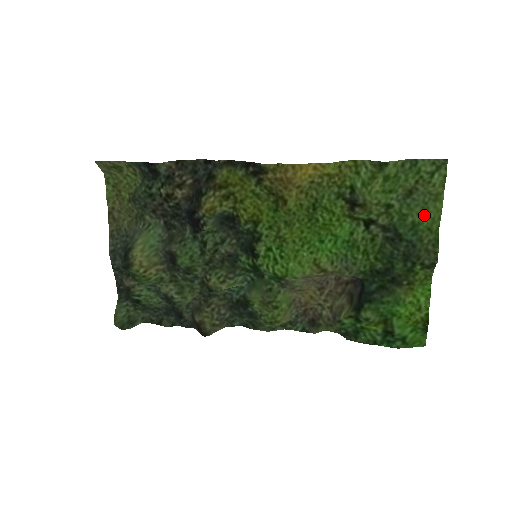
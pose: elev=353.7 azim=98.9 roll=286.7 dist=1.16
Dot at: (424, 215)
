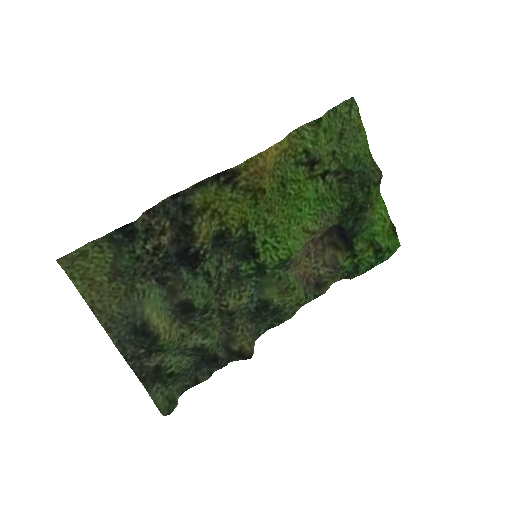
Dot at: (358, 146)
